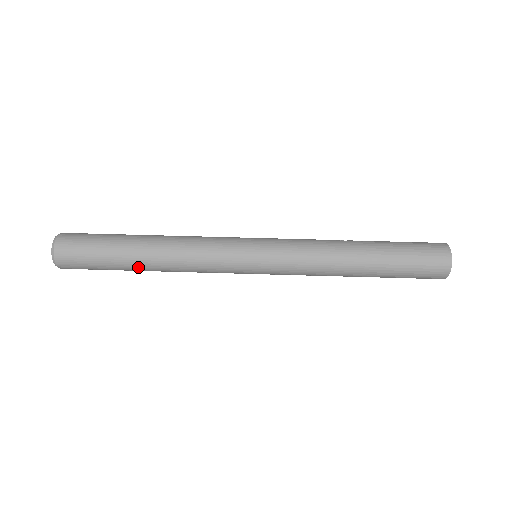
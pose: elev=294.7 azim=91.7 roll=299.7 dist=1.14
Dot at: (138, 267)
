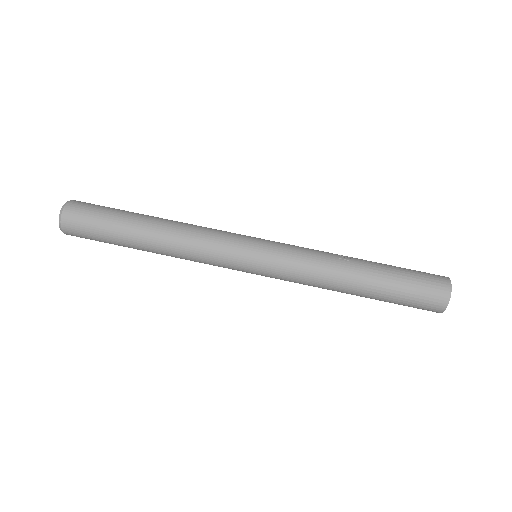
Dot at: (140, 249)
